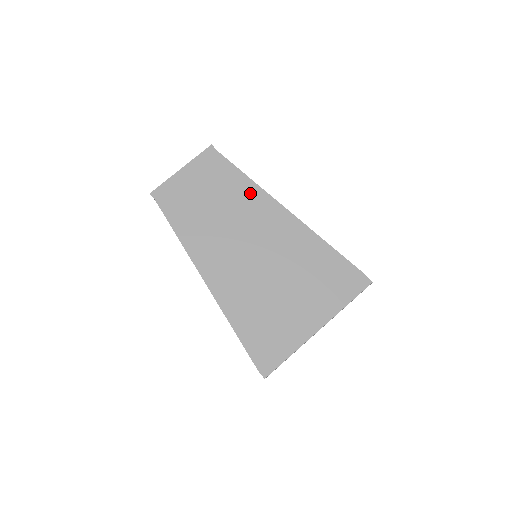
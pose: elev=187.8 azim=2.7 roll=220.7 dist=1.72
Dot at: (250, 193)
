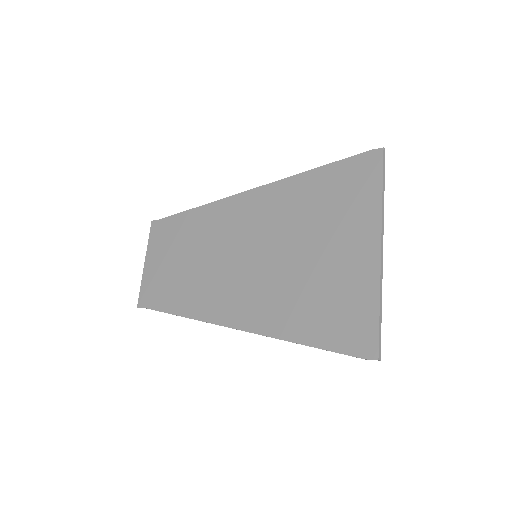
Dot at: (206, 217)
